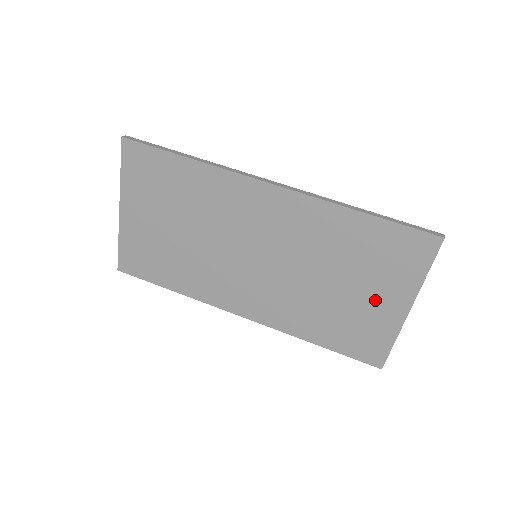
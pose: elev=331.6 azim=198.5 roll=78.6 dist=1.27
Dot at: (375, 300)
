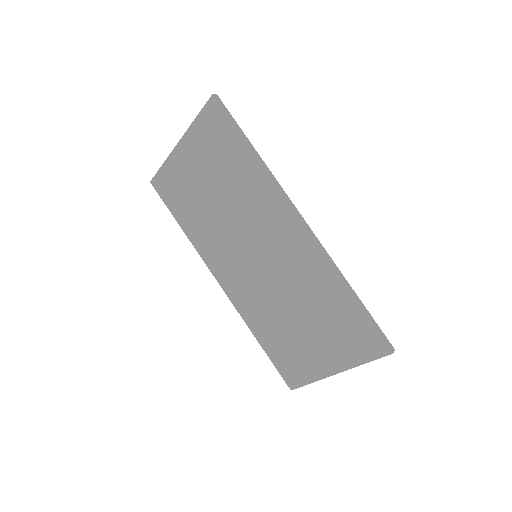
Dot at: (317, 349)
